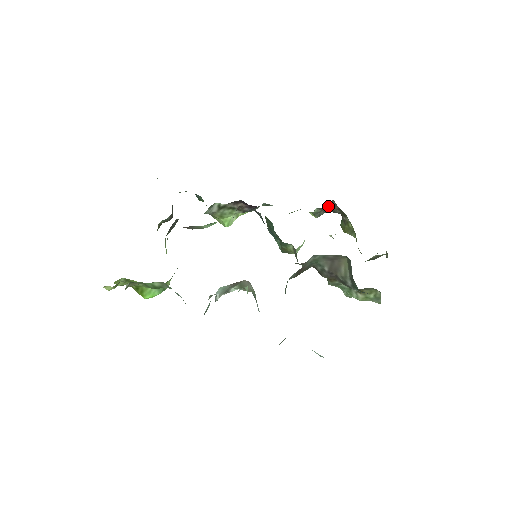
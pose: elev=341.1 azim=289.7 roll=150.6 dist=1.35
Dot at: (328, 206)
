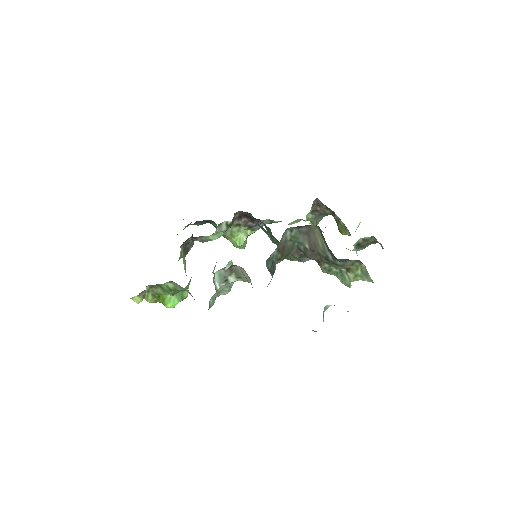
Dot at: (317, 207)
